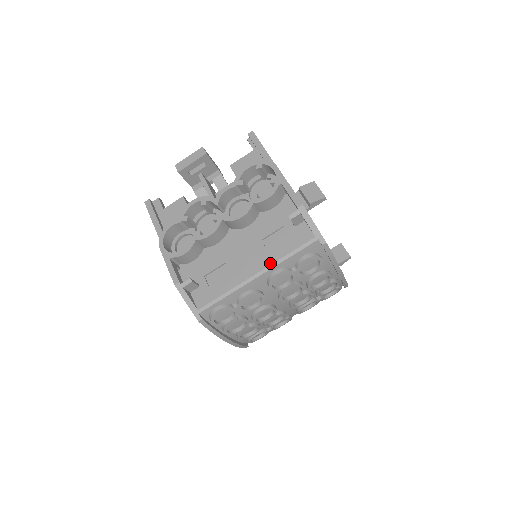
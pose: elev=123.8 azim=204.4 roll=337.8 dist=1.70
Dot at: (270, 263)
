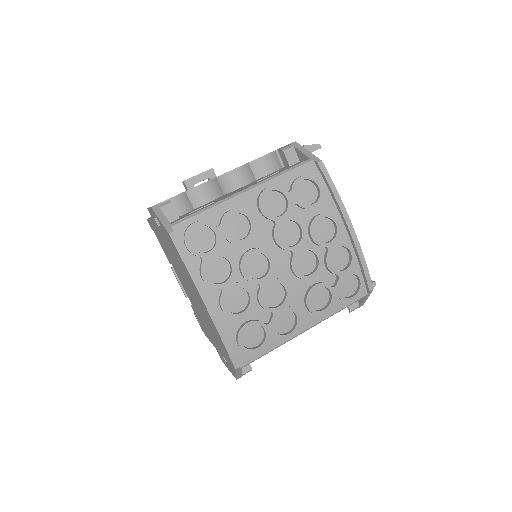
Dot at: (260, 181)
